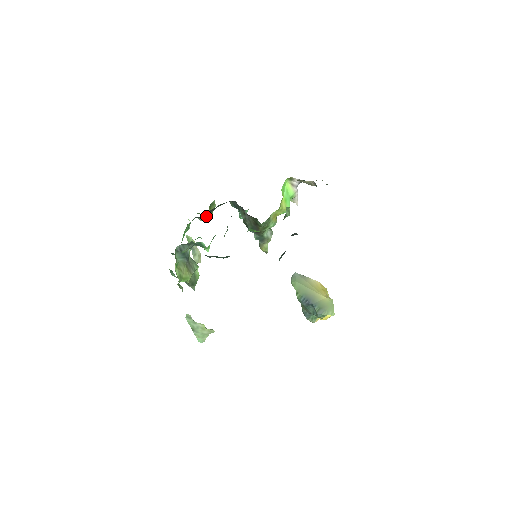
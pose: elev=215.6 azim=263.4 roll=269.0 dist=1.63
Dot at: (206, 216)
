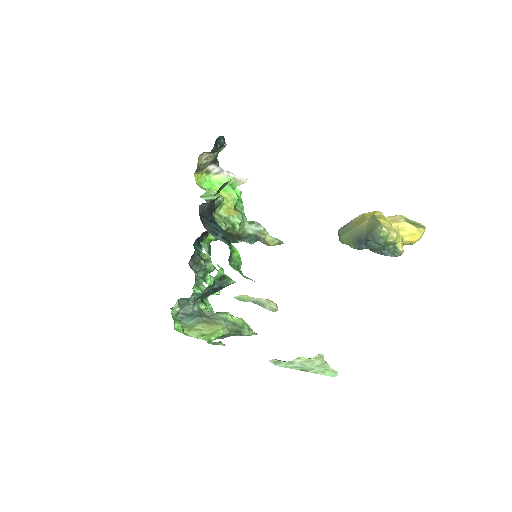
Dot at: (199, 269)
